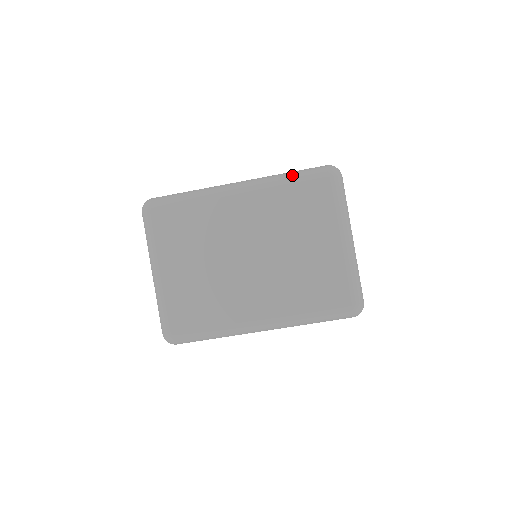
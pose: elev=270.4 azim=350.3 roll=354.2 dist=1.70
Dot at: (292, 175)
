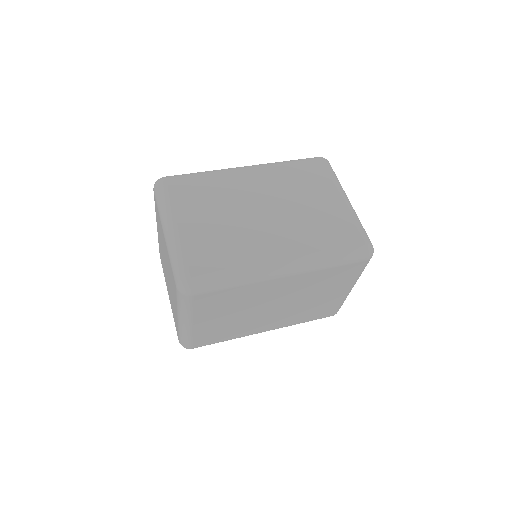
Dot at: (336, 260)
